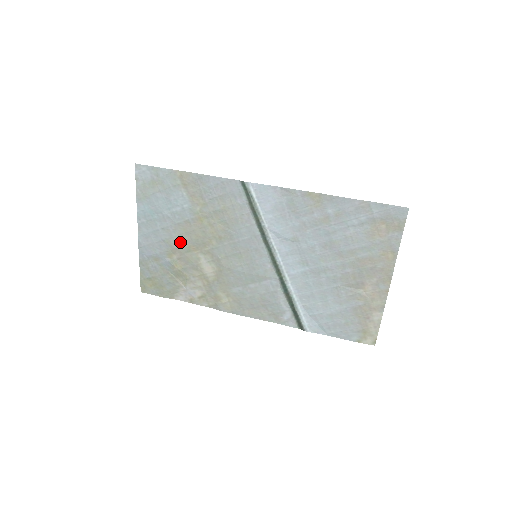
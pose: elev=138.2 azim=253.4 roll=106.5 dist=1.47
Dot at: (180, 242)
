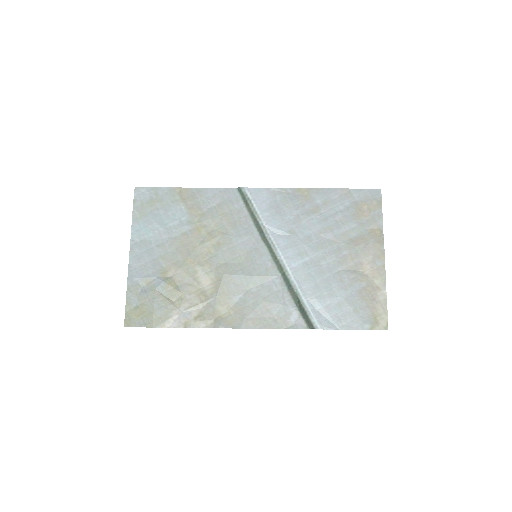
Dot at: (176, 257)
